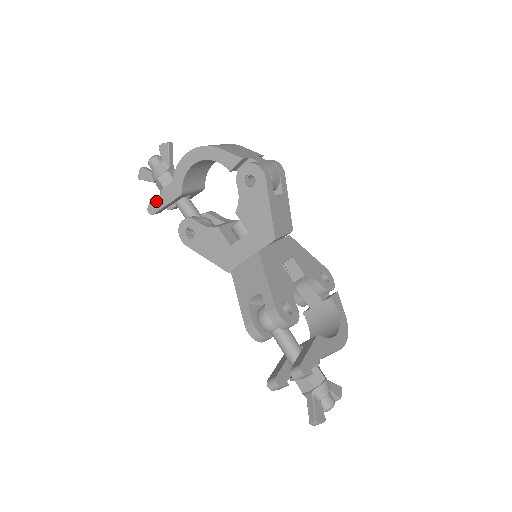
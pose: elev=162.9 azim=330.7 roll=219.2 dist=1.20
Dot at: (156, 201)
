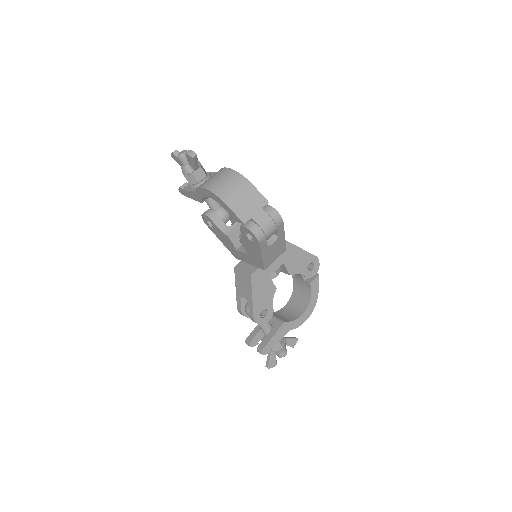
Dot at: (184, 191)
